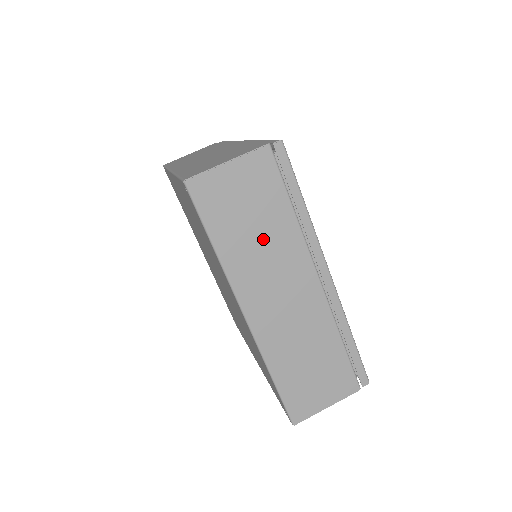
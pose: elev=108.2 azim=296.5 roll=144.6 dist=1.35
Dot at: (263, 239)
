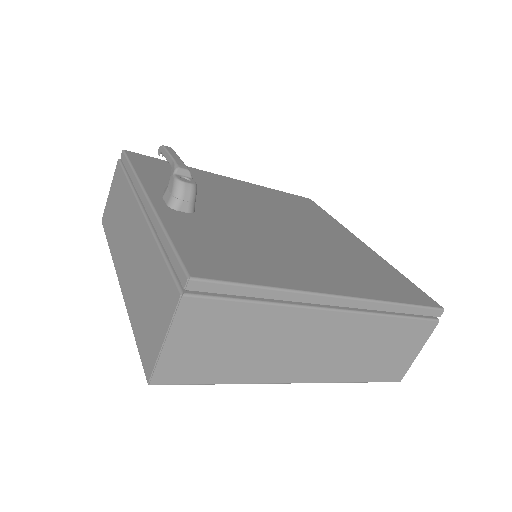
Dot at: (257, 342)
